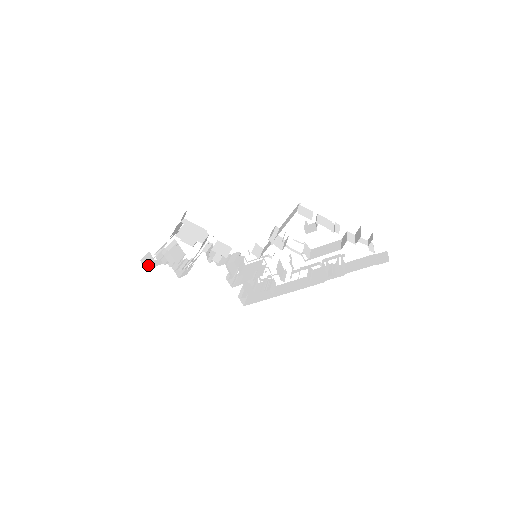
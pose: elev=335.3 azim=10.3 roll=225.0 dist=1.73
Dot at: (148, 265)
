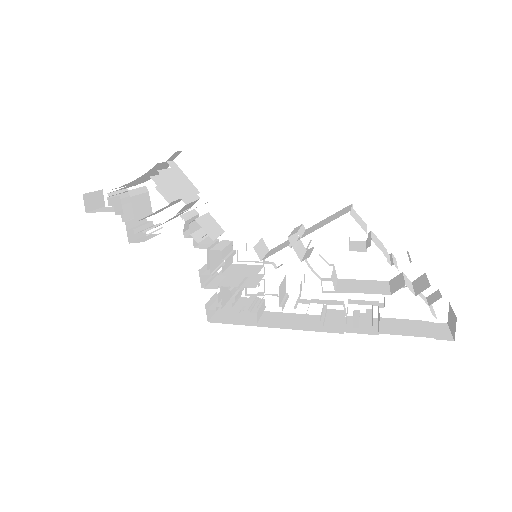
Dot at: (92, 207)
